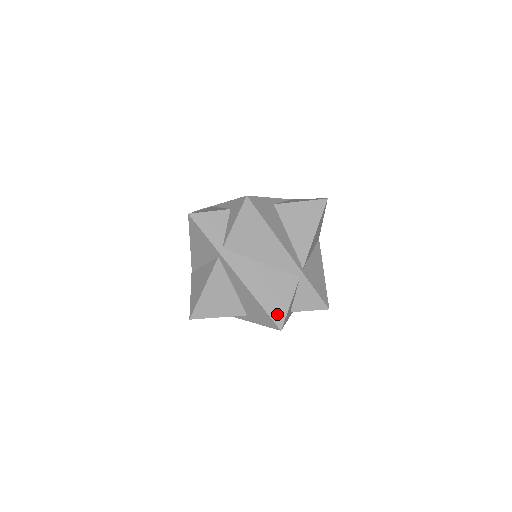
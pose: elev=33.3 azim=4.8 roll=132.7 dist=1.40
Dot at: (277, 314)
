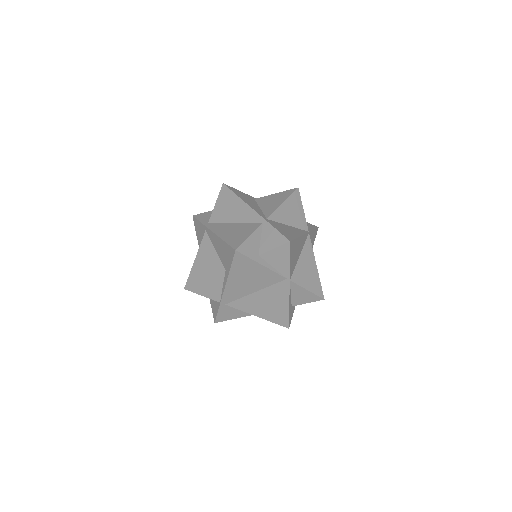
Dot at: (236, 243)
